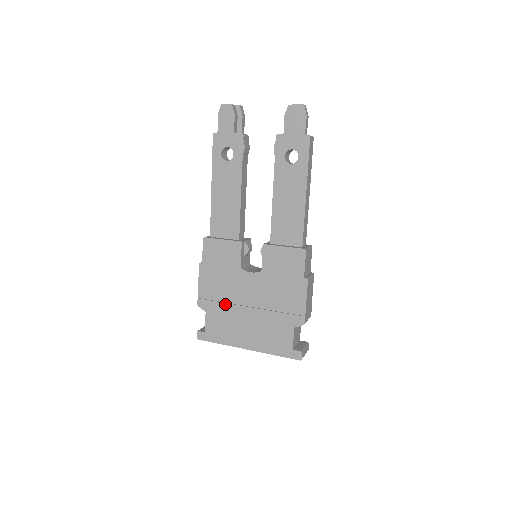
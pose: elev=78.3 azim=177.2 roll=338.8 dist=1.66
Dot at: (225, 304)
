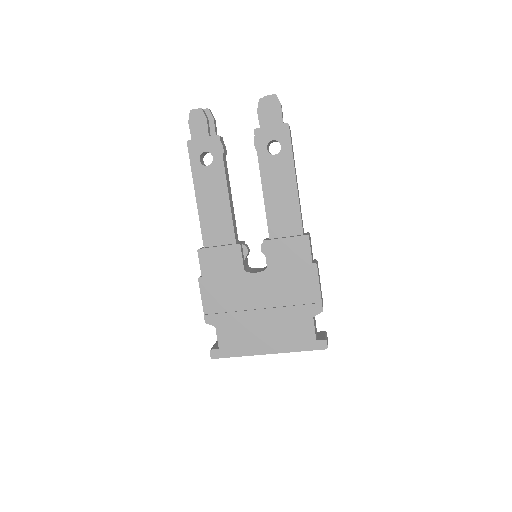
Dot at: (235, 313)
